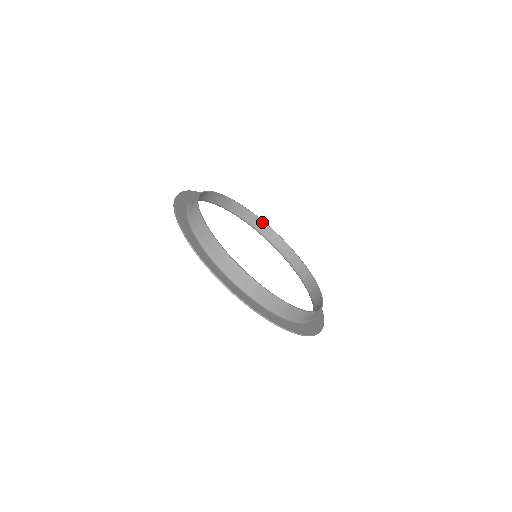
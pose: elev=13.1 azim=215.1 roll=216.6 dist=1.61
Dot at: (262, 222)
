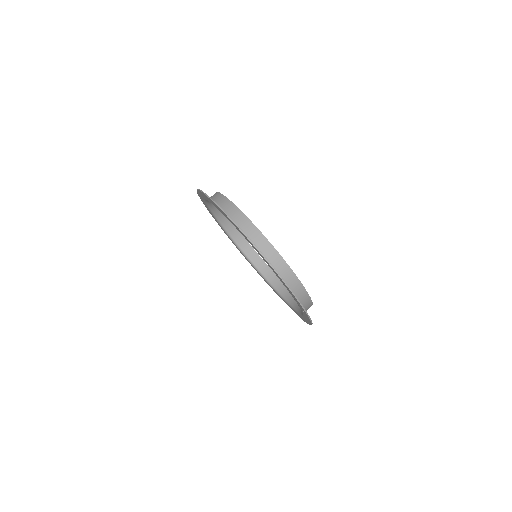
Dot at: (245, 240)
